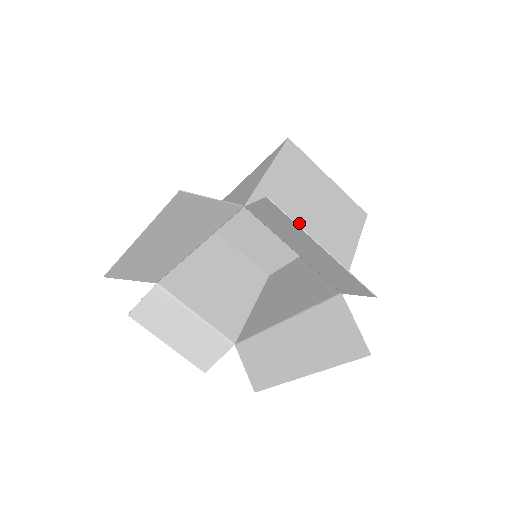
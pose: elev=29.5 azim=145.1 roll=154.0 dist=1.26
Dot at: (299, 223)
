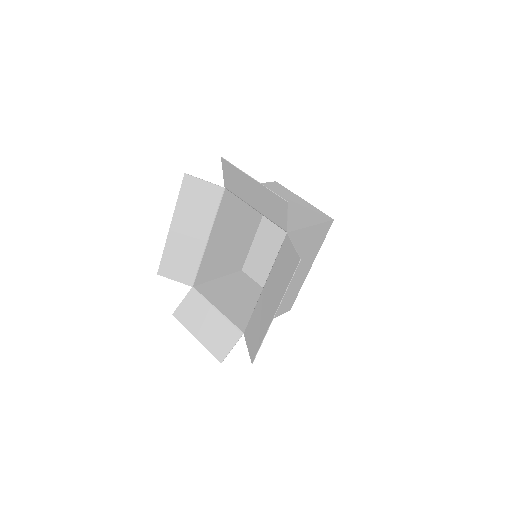
Dot at: occluded
